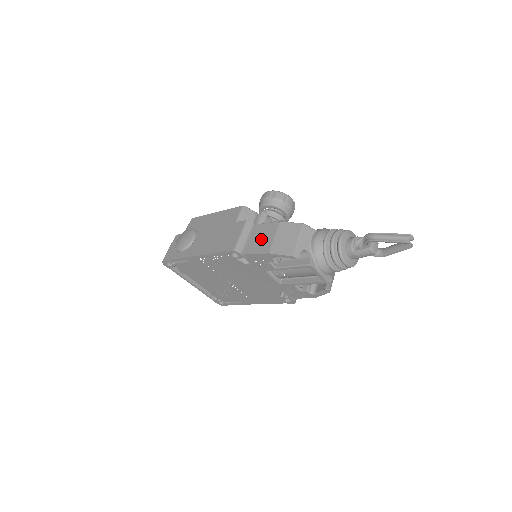
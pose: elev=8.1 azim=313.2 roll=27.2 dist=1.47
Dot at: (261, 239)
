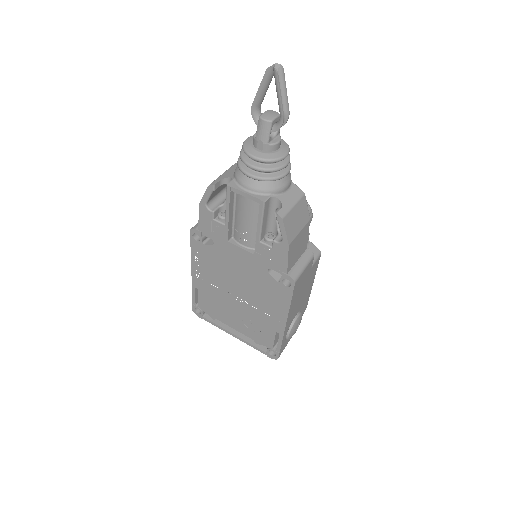
Dot at: occluded
